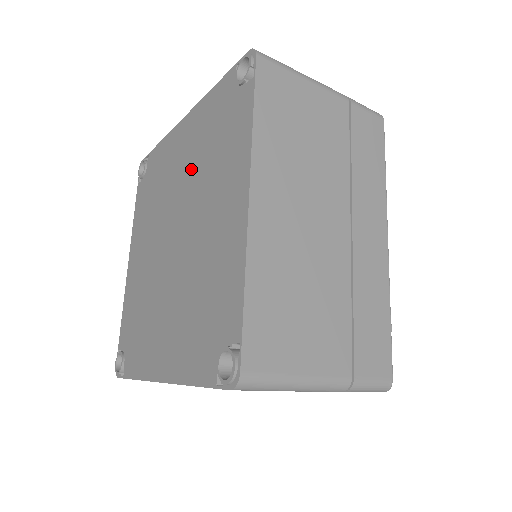
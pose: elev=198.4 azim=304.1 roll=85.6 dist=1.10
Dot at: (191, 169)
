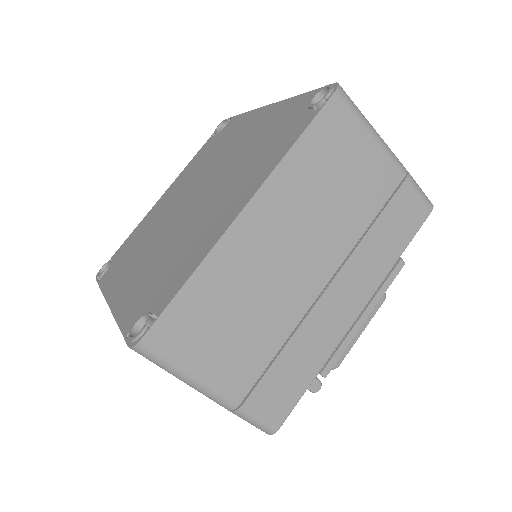
Dot at: (239, 153)
